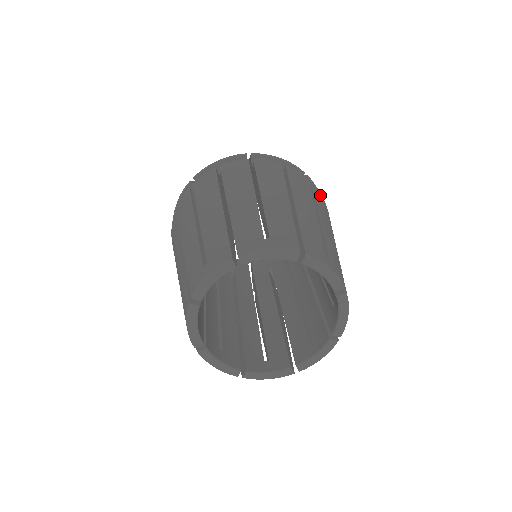
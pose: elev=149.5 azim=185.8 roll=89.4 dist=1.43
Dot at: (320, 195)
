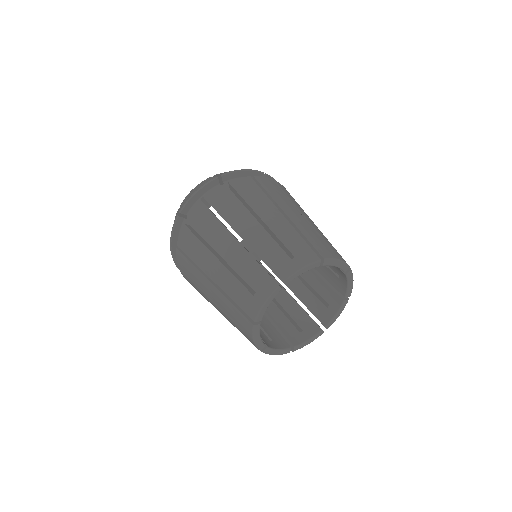
Dot at: (284, 188)
